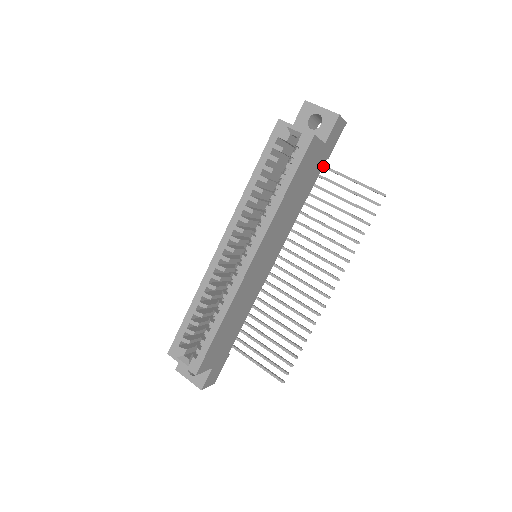
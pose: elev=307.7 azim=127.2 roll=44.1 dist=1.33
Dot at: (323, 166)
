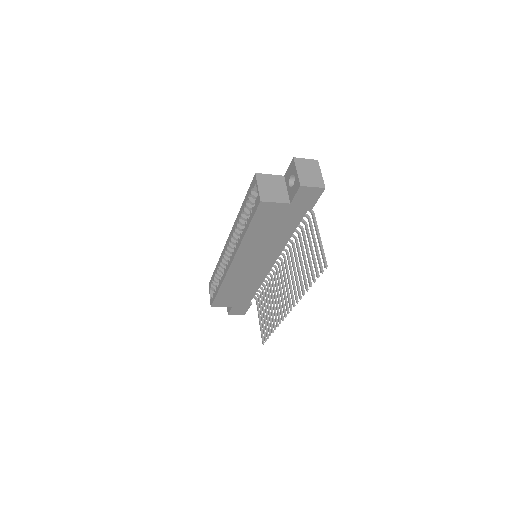
Dot at: (312, 213)
